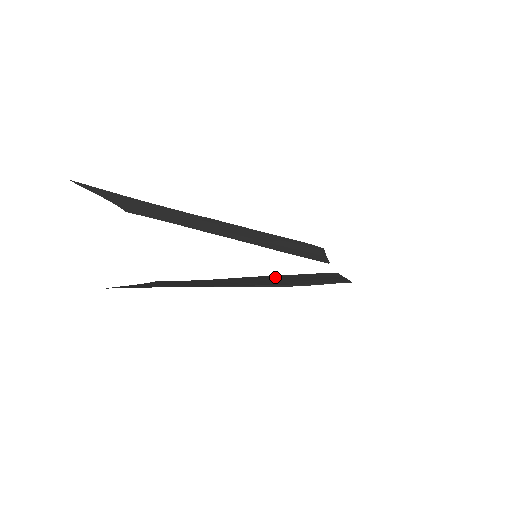
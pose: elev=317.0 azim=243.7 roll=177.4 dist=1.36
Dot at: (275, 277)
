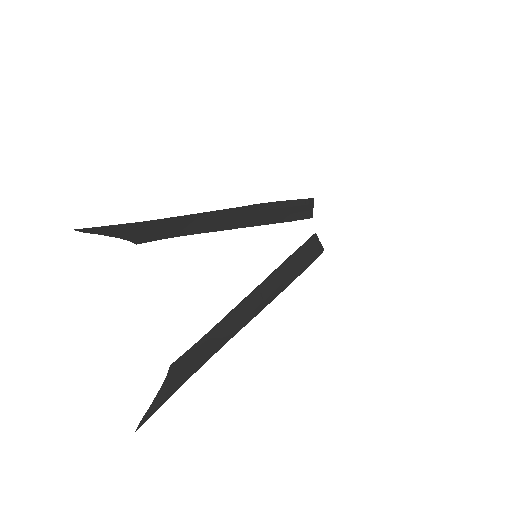
Dot at: (267, 284)
